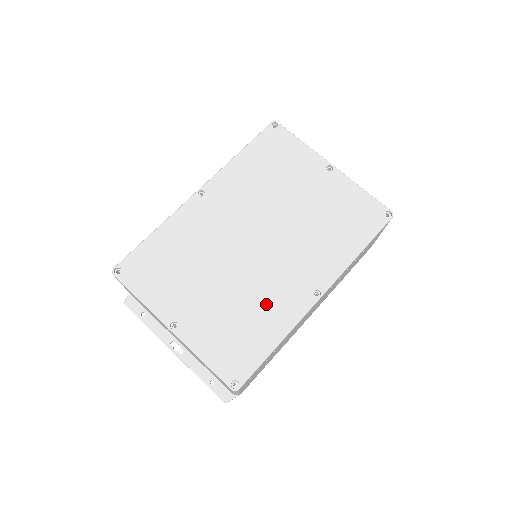
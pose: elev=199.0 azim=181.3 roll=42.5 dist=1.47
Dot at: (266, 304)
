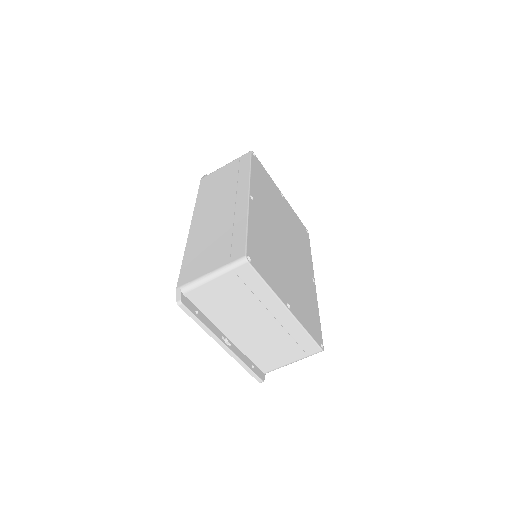
Dot at: (306, 288)
